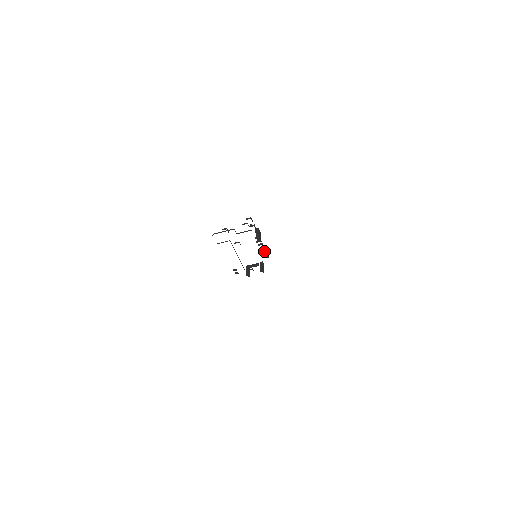
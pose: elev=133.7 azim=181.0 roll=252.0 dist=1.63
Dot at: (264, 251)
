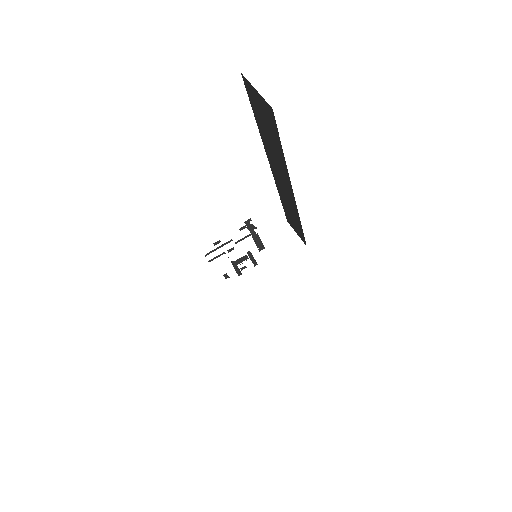
Dot at: (261, 245)
